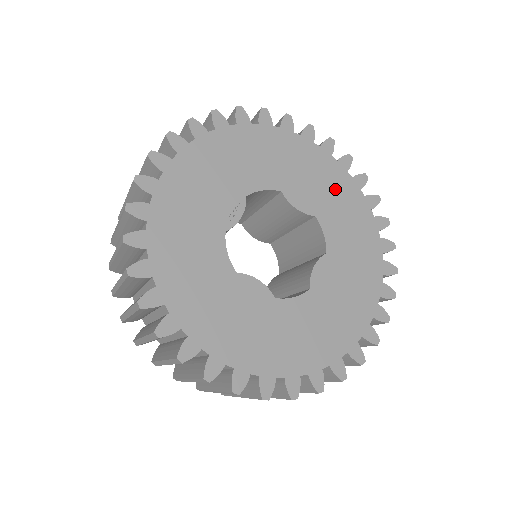
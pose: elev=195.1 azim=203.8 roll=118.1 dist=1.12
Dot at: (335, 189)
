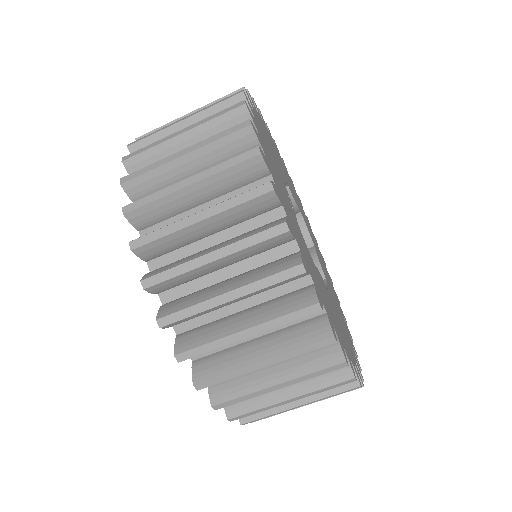
Dot at: (293, 188)
